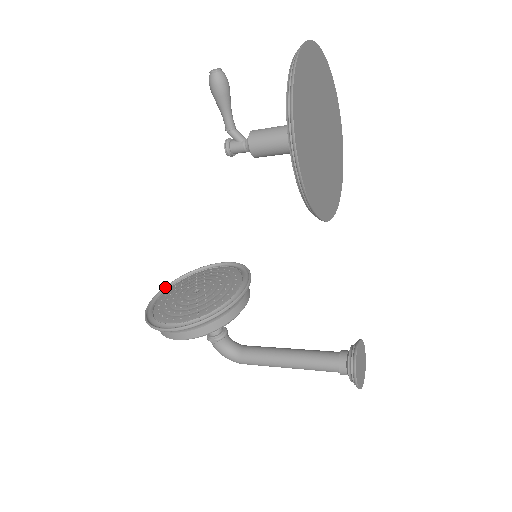
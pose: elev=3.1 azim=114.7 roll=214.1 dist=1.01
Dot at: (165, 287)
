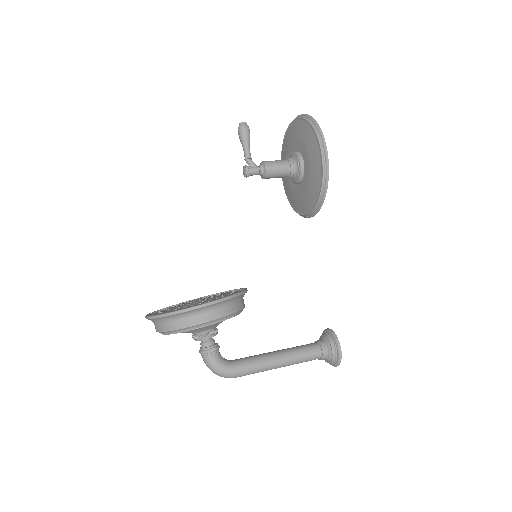
Dot at: (148, 314)
